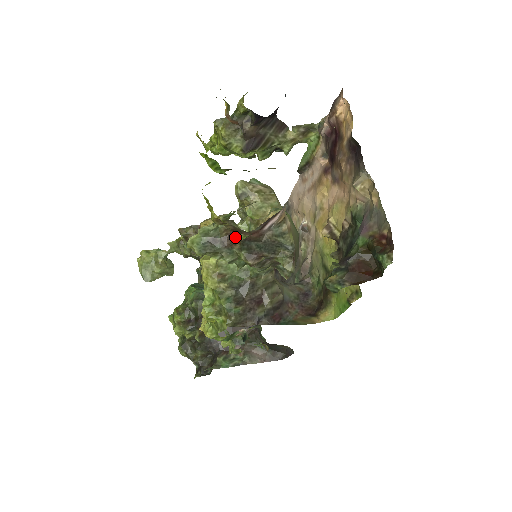
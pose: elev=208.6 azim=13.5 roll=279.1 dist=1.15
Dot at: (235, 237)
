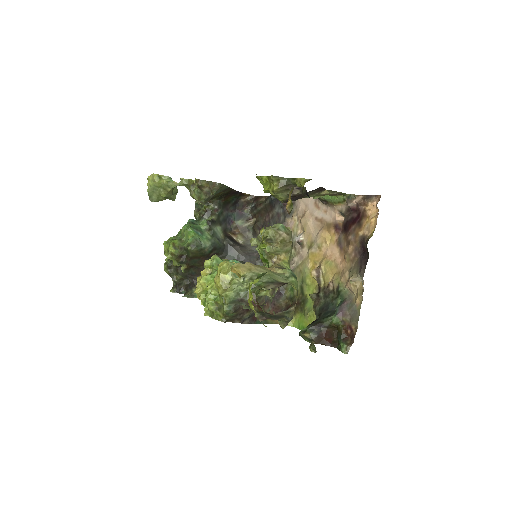
Dot at: (257, 305)
